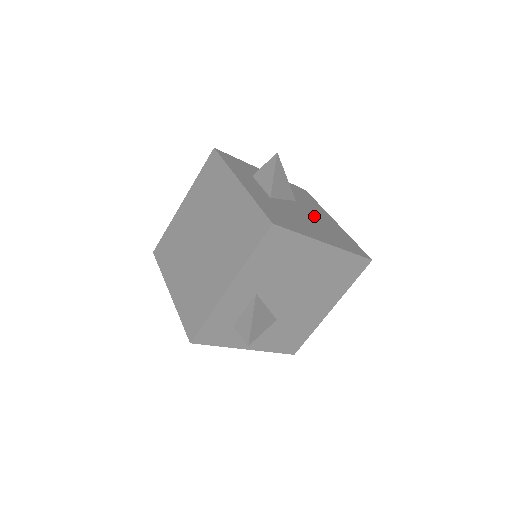
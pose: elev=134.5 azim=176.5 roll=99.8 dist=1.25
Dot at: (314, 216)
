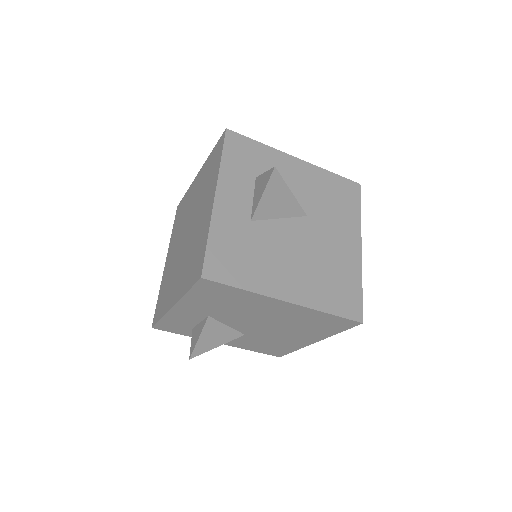
Dot at: (318, 244)
